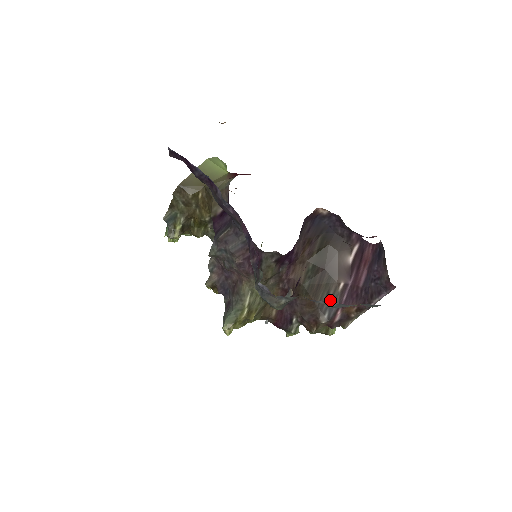
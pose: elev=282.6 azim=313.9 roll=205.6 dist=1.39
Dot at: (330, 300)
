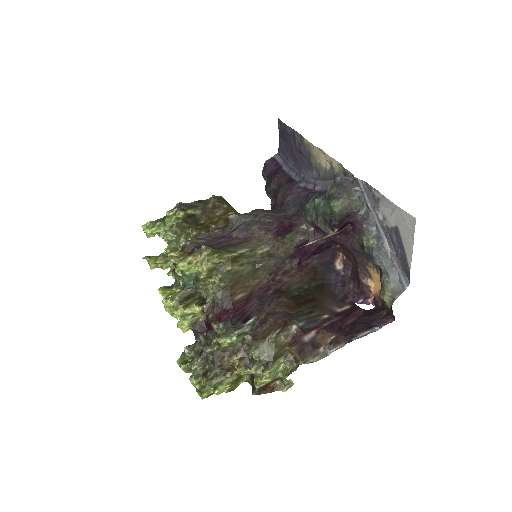
Dot at: (310, 317)
